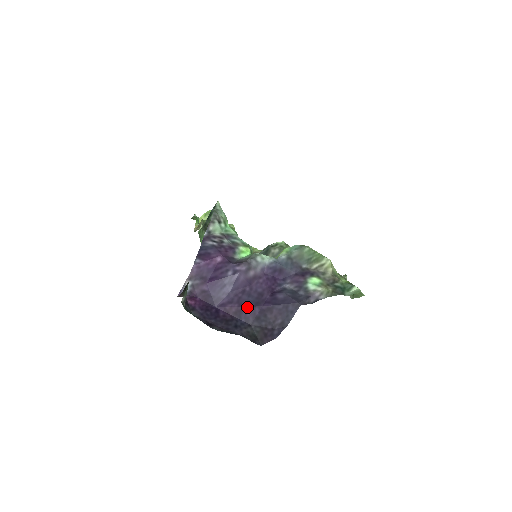
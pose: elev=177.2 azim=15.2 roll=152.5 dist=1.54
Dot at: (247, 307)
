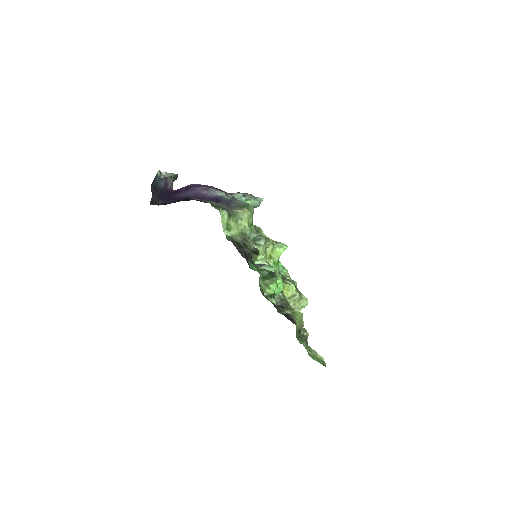
Dot at: (179, 199)
